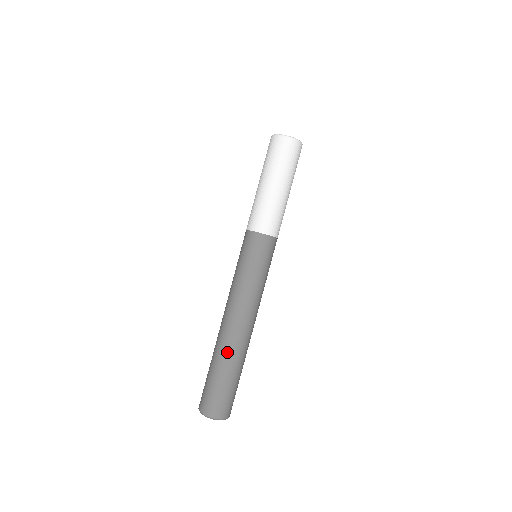
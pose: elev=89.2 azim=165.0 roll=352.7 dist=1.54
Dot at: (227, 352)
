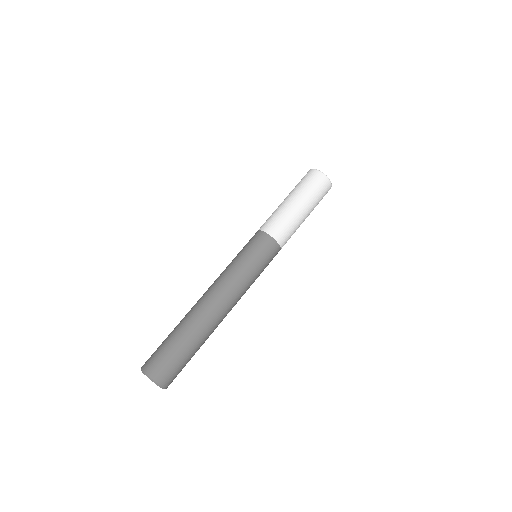
Dot at: (202, 328)
